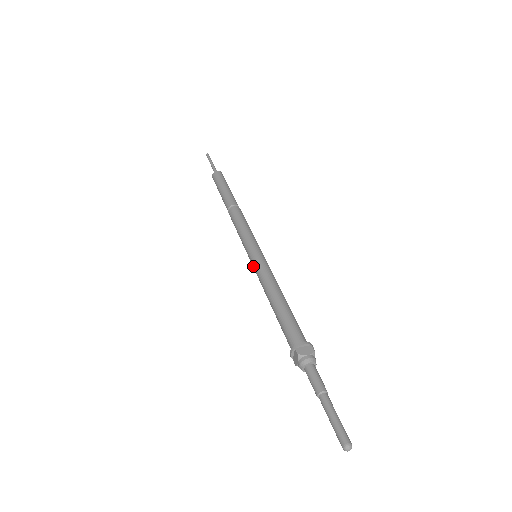
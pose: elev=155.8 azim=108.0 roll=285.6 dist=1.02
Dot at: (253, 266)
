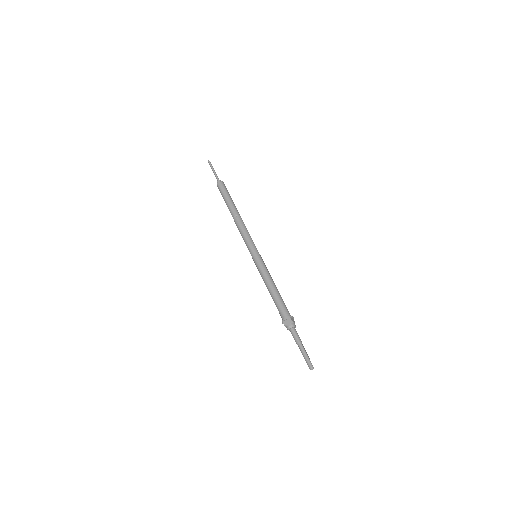
Dot at: (257, 262)
